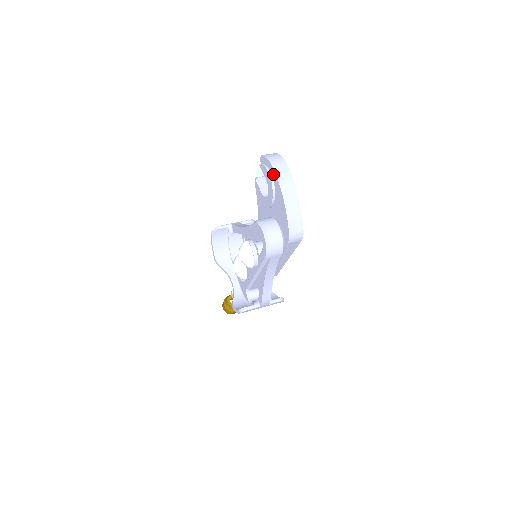
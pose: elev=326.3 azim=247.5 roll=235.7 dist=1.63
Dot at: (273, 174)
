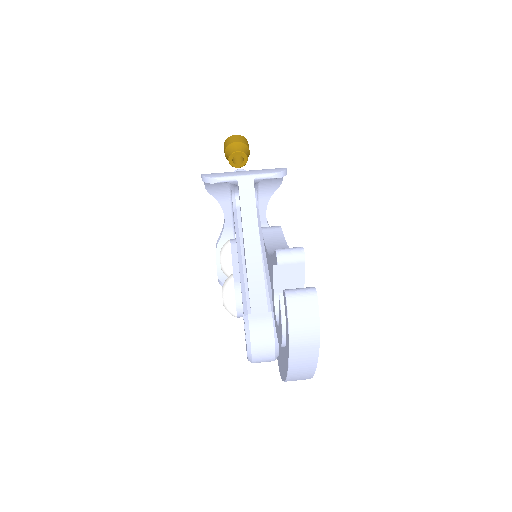
Dot at: (287, 350)
